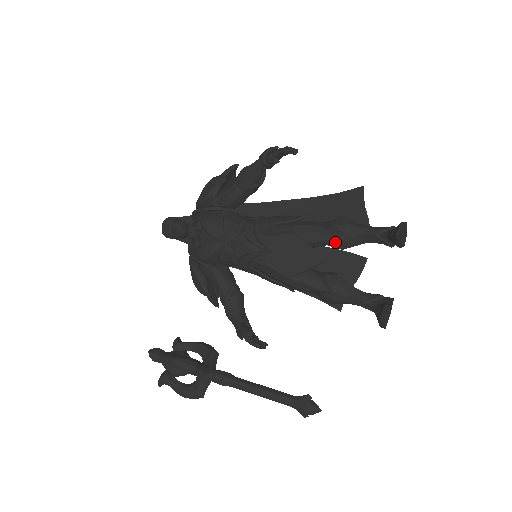
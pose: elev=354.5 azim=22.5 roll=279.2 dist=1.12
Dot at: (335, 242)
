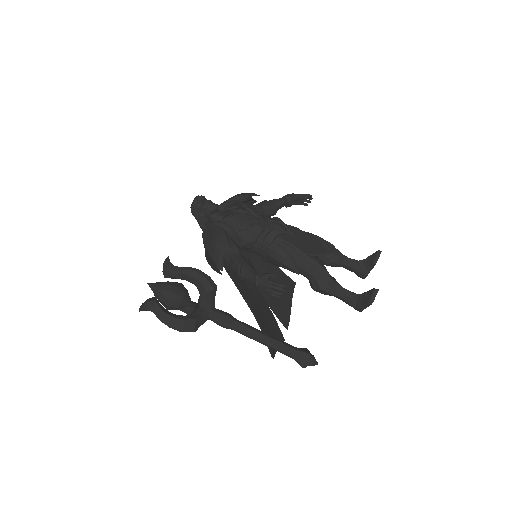
Dot at: occluded
